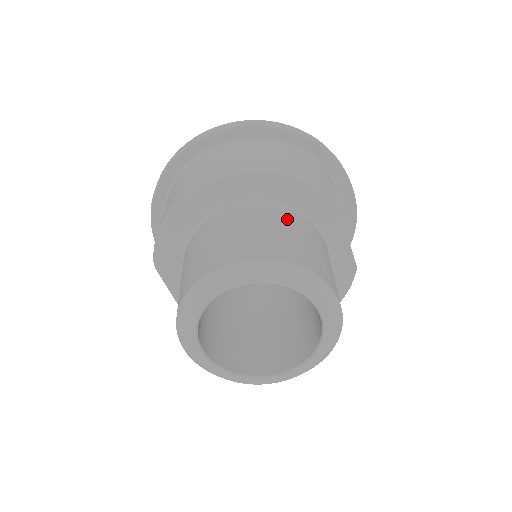
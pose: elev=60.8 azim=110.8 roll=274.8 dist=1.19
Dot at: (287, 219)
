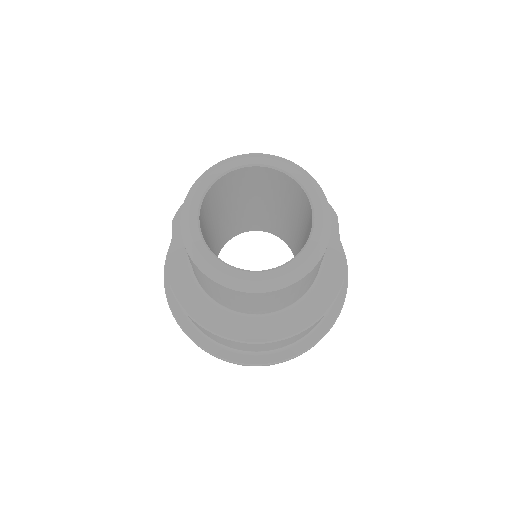
Dot at: occluded
